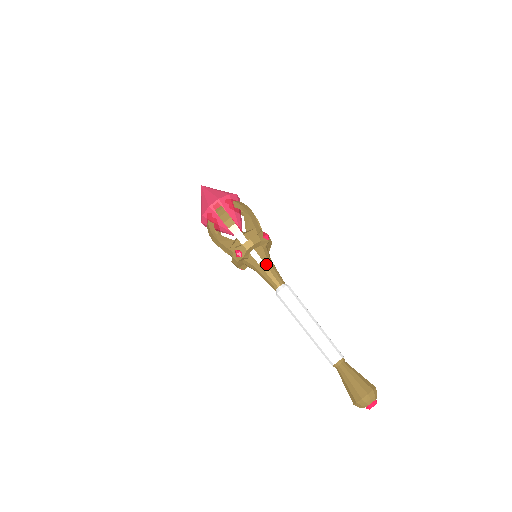
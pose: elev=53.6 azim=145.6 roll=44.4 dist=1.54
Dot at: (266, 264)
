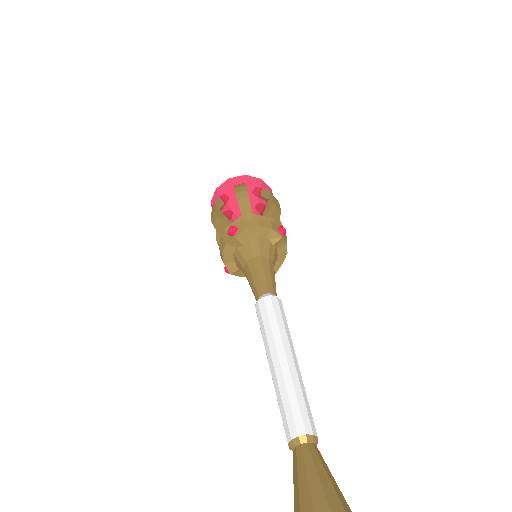
Dot at: (263, 261)
